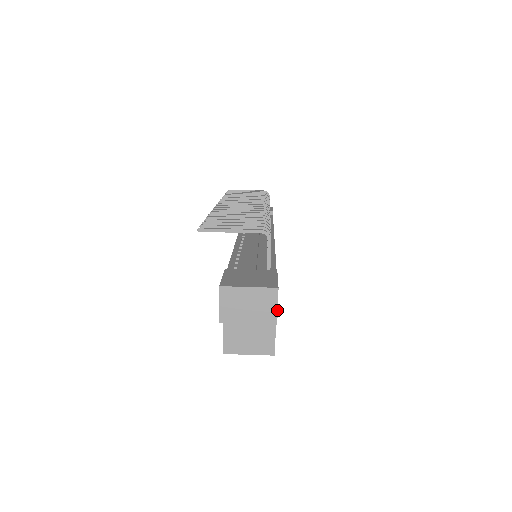
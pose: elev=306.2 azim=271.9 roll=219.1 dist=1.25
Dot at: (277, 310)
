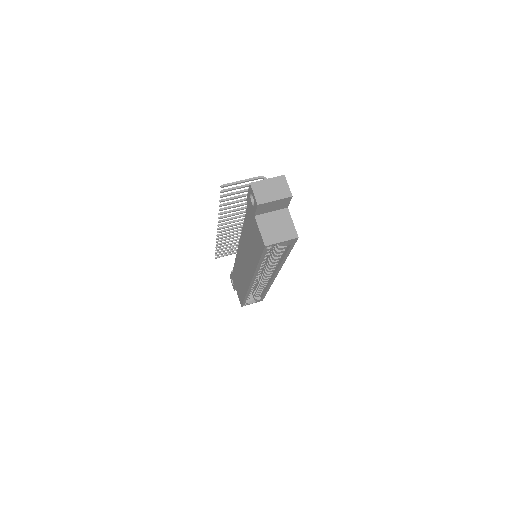
Dot at: (289, 188)
